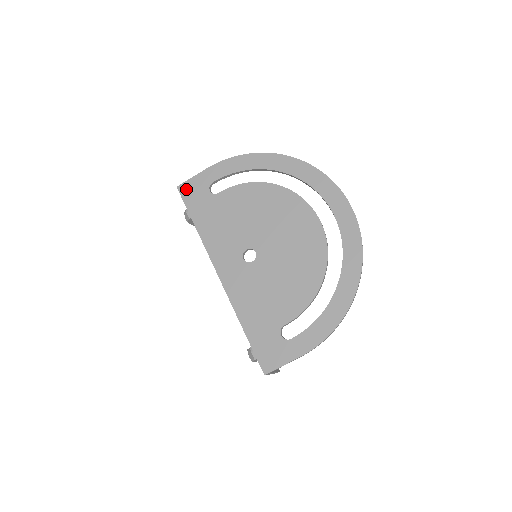
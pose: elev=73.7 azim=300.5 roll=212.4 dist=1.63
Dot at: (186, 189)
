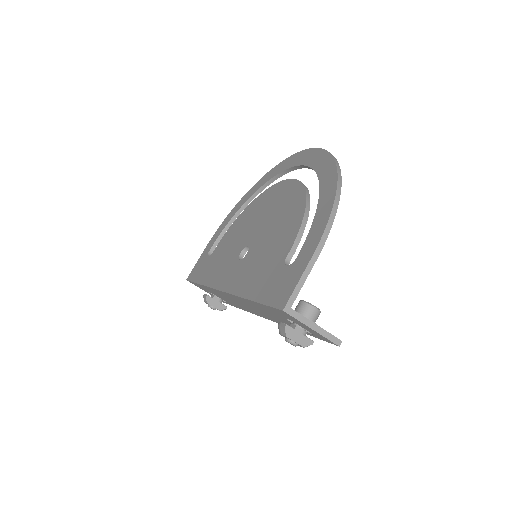
Dot at: (192, 274)
